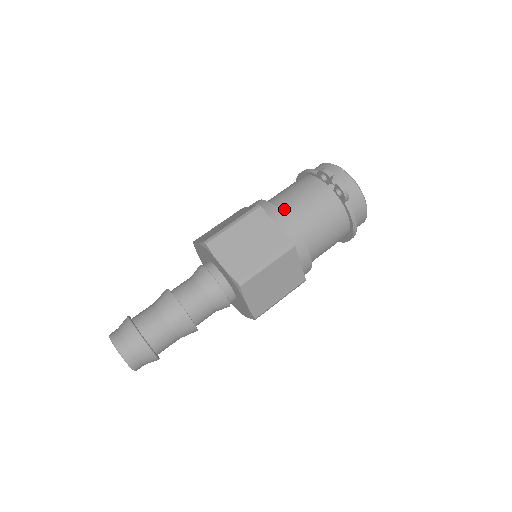
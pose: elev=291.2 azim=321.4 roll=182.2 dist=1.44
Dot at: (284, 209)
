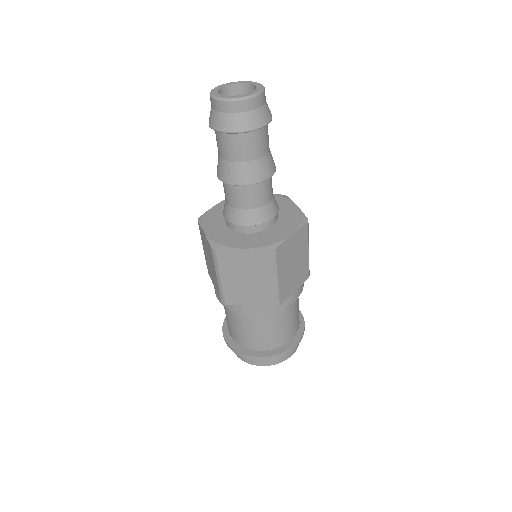
Dot at: occluded
